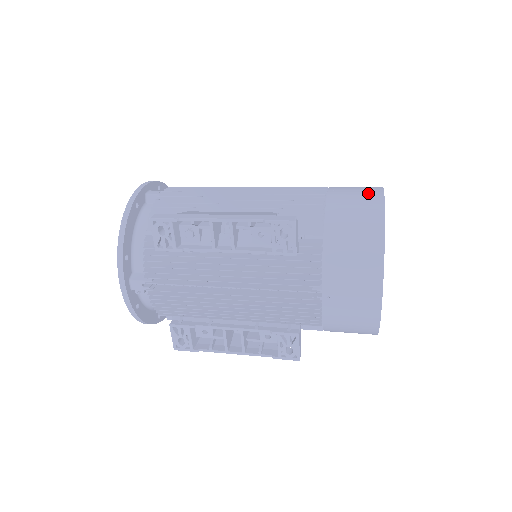
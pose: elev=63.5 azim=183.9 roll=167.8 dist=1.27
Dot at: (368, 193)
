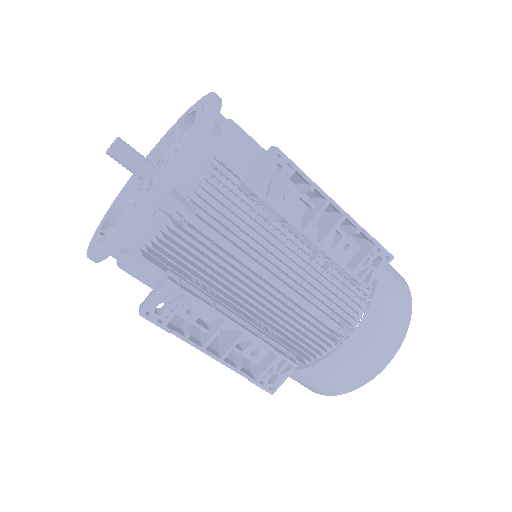
Dot at: occluded
